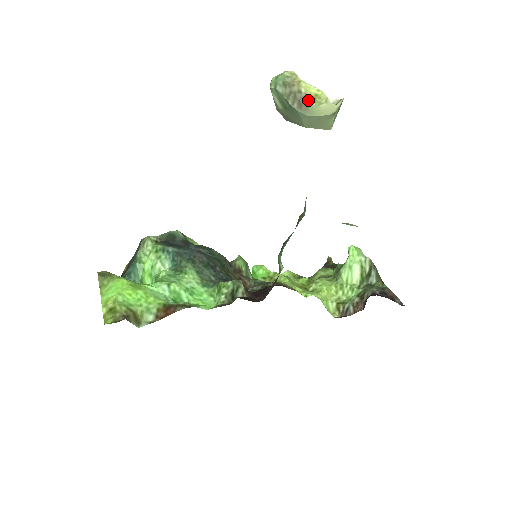
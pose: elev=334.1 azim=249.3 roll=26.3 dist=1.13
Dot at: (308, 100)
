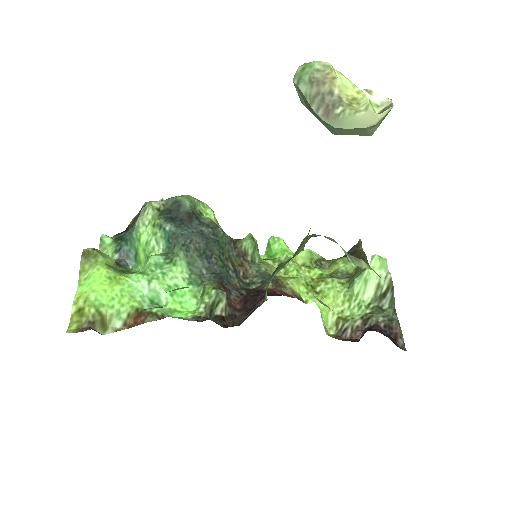
Dot at: (340, 105)
